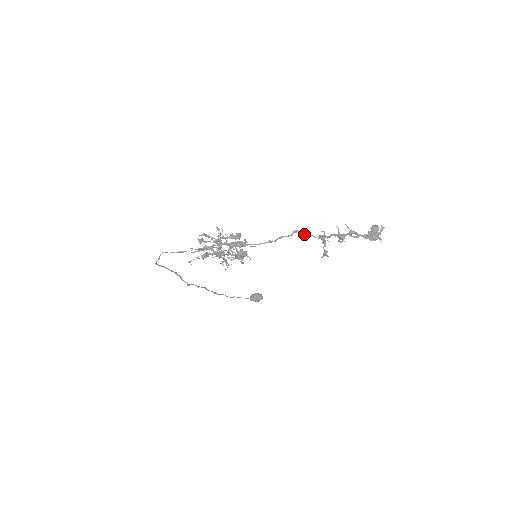
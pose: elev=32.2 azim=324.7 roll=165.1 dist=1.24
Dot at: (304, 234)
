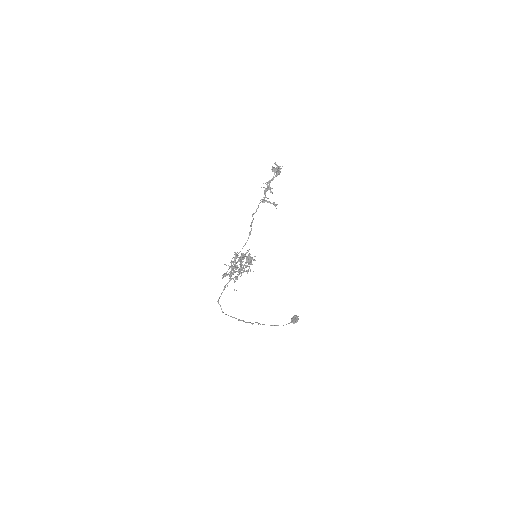
Dot at: (256, 211)
